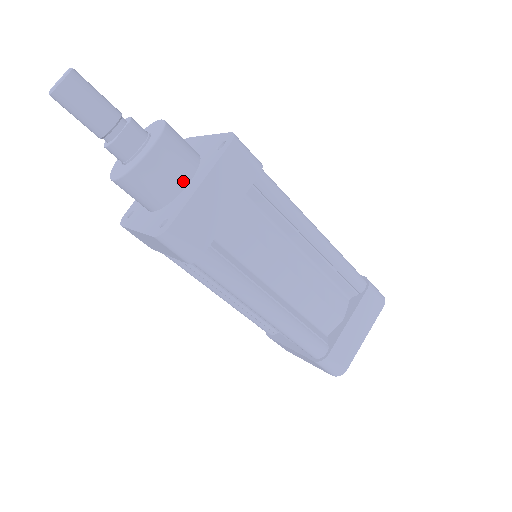
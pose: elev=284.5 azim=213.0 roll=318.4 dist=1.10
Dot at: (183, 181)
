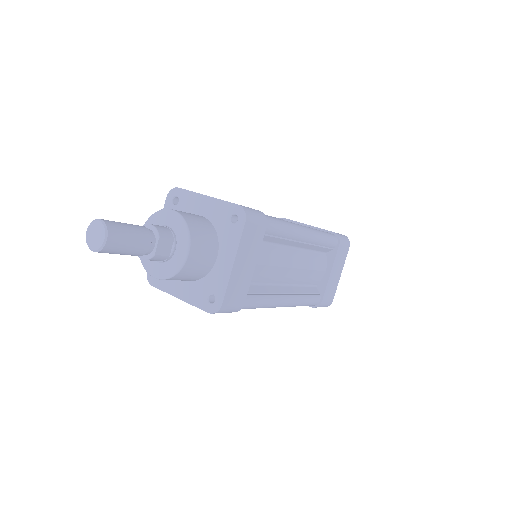
Dot at: (213, 259)
